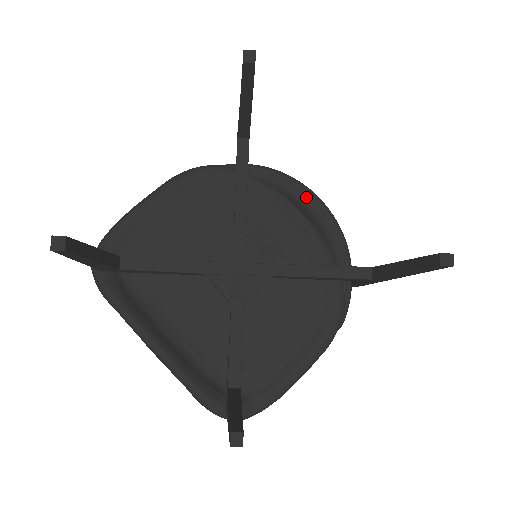
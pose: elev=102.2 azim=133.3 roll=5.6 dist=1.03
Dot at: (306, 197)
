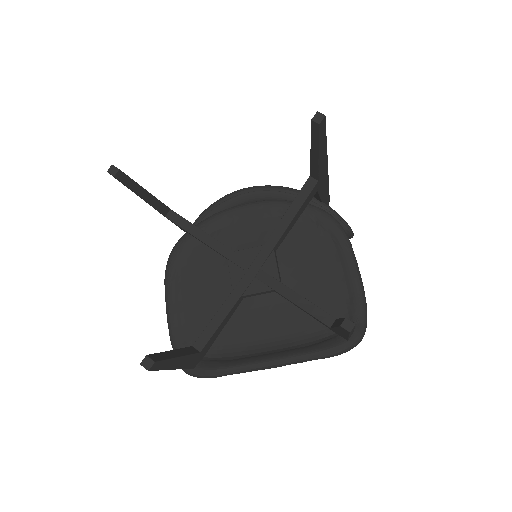
Dot at: (239, 197)
